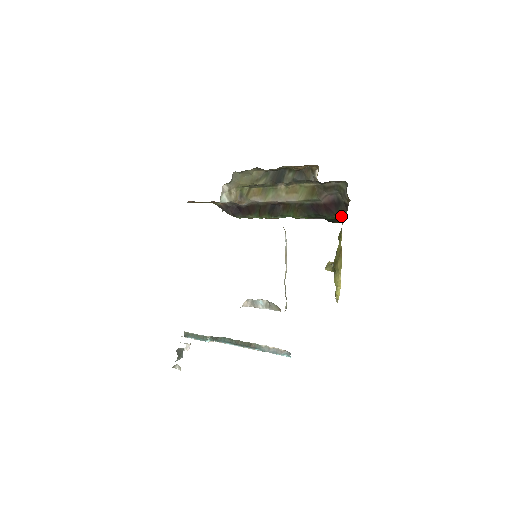
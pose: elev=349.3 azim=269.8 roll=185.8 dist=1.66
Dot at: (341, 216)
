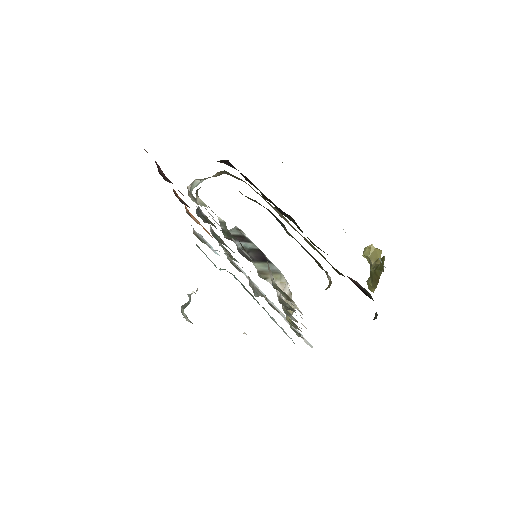
Dot at: occluded
